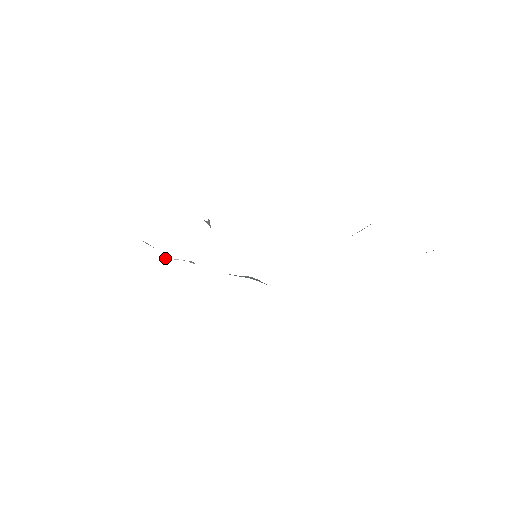
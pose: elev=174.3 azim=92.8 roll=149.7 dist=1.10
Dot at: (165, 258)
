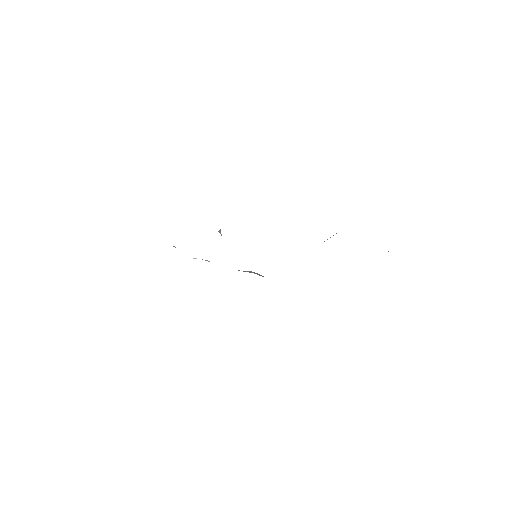
Dot at: occluded
